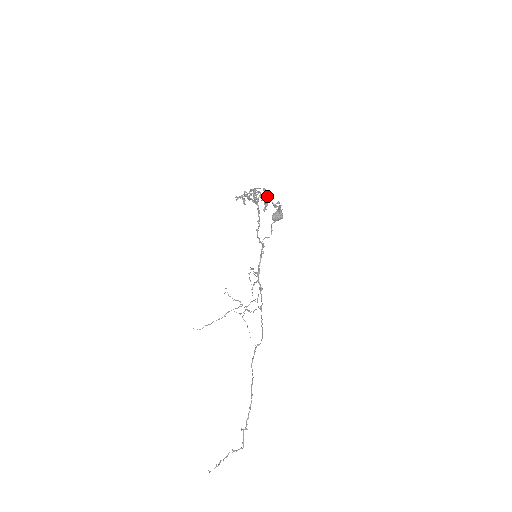
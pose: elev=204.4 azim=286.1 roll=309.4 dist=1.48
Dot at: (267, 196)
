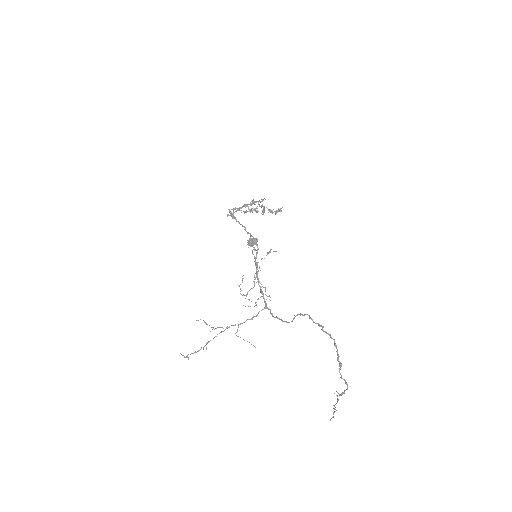
Dot at: (257, 210)
